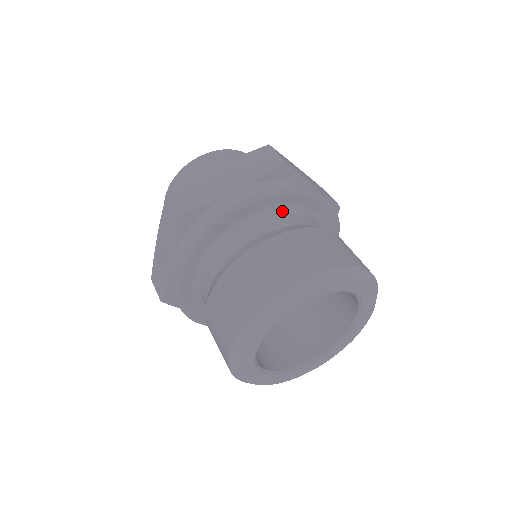
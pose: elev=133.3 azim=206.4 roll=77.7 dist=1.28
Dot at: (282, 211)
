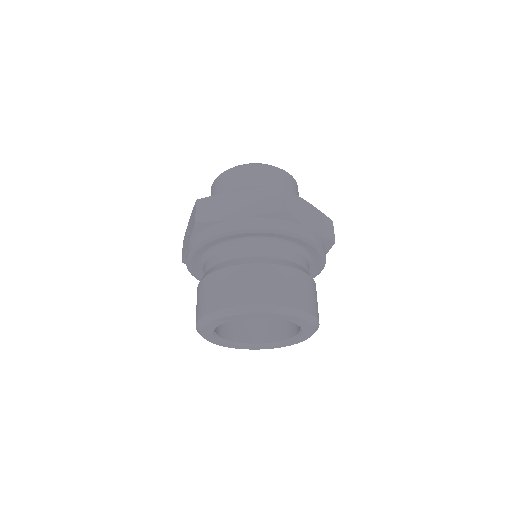
Dot at: (270, 242)
